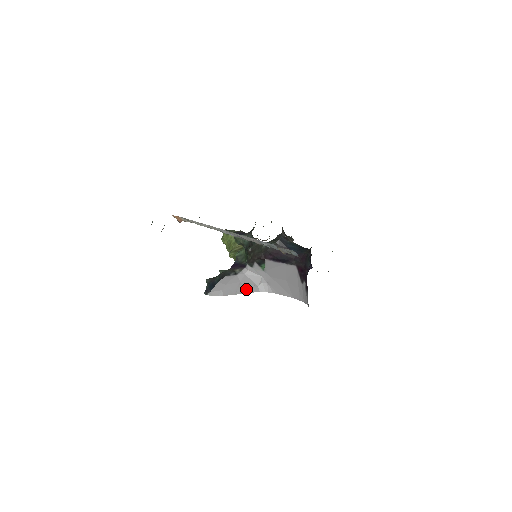
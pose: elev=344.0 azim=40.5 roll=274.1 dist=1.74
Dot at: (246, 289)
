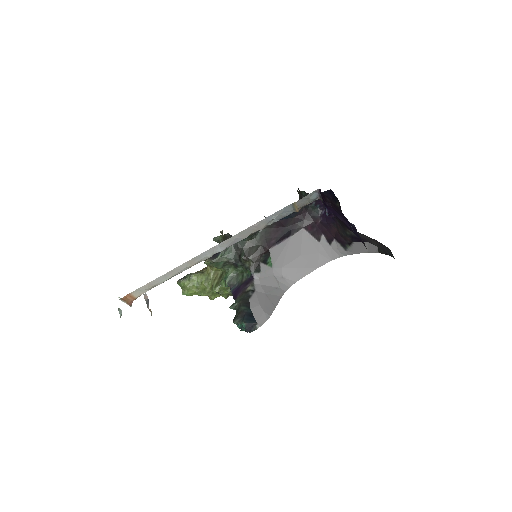
Dot at: (275, 297)
